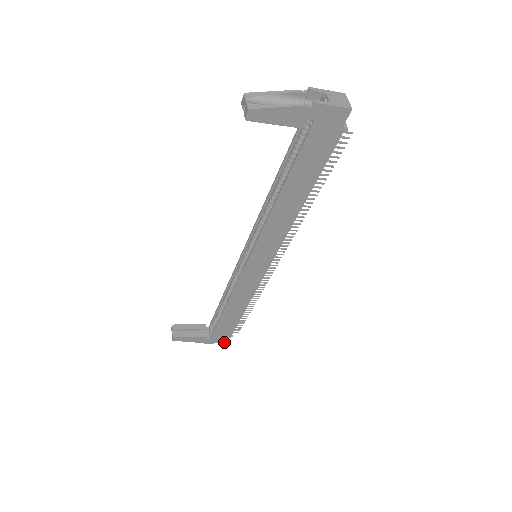
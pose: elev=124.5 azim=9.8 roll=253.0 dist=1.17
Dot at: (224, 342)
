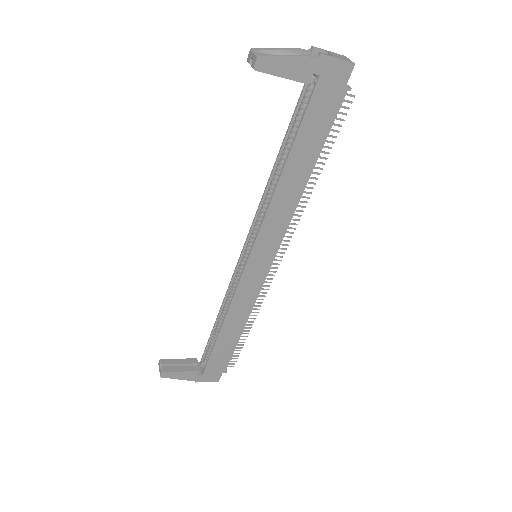
Dot at: (217, 380)
